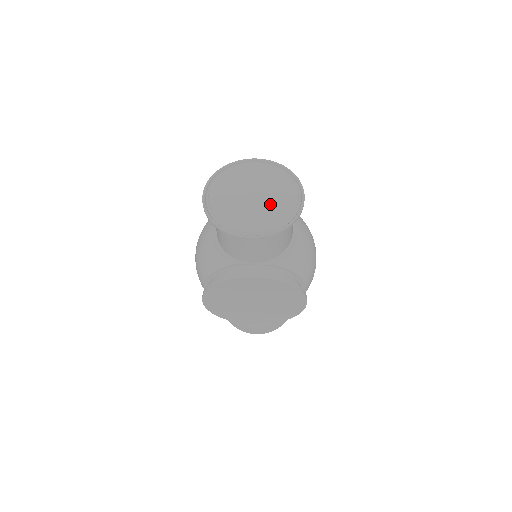
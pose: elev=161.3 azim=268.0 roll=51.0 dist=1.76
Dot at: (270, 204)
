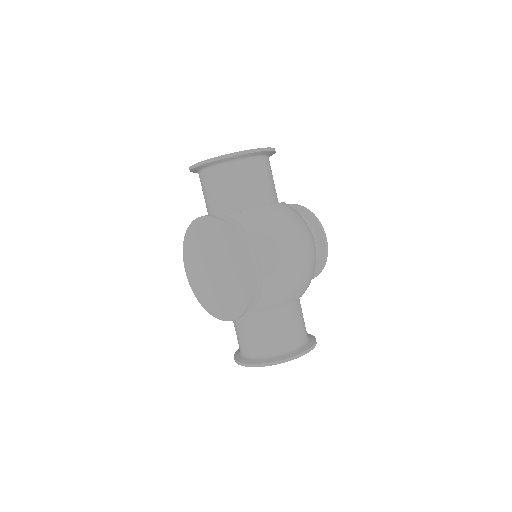
Dot at: occluded
